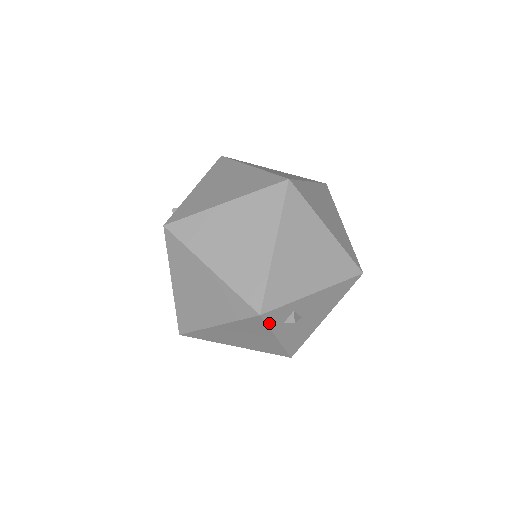
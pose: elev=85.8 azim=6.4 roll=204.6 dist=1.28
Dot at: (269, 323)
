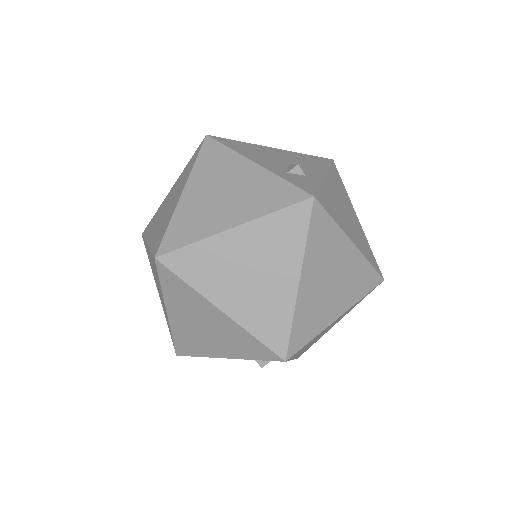
Dot at: (263, 360)
